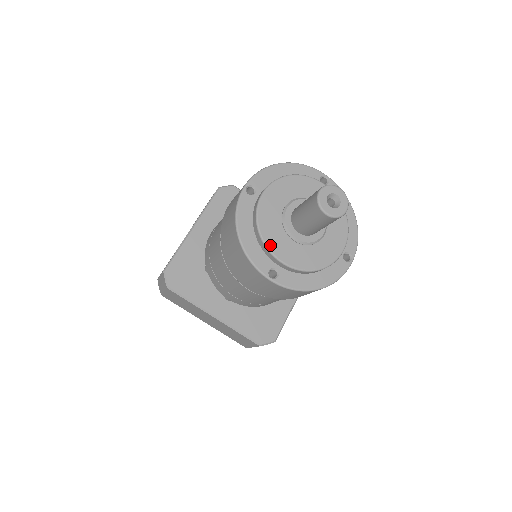
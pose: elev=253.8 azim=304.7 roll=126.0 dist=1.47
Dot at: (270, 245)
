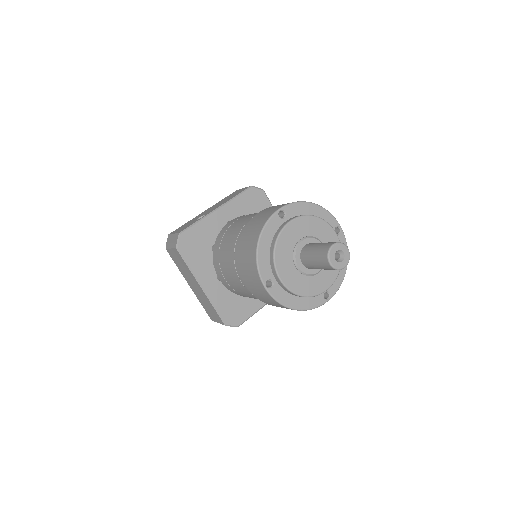
Dot at: (278, 263)
